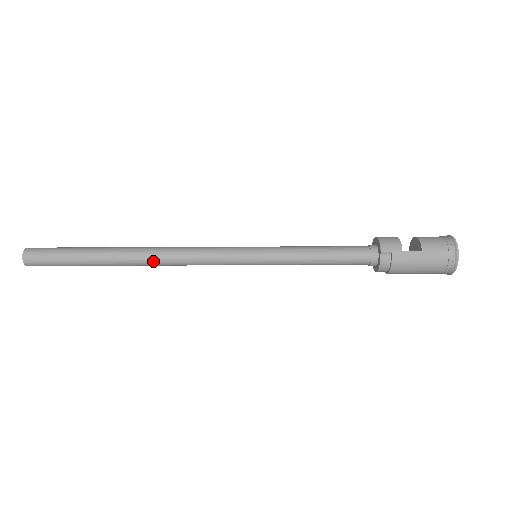
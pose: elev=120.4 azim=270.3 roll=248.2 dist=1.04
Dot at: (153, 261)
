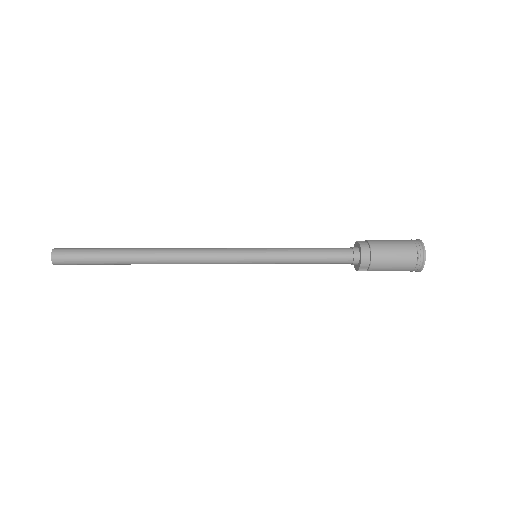
Dot at: (168, 249)
